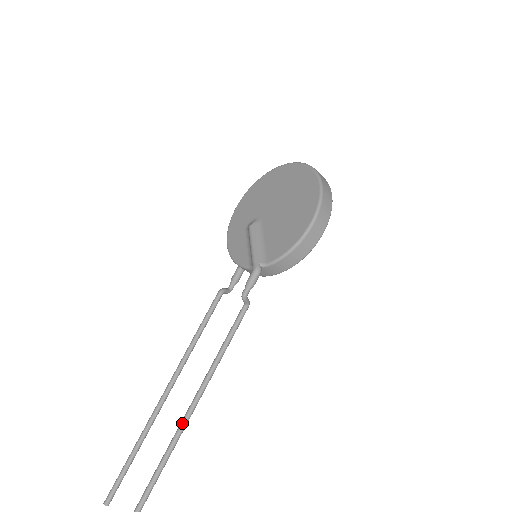
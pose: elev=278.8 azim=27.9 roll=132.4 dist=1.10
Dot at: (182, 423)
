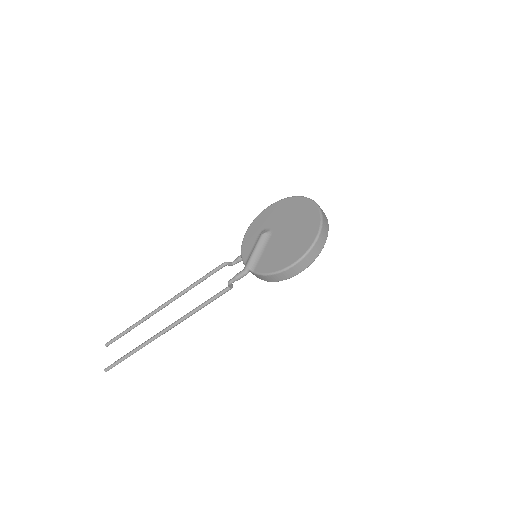
Dot at: (160, 333)
